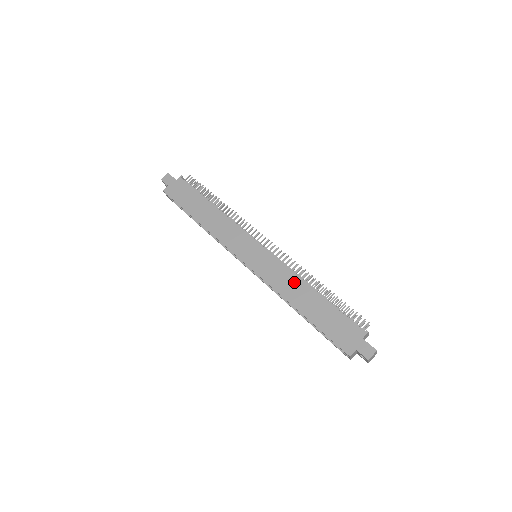
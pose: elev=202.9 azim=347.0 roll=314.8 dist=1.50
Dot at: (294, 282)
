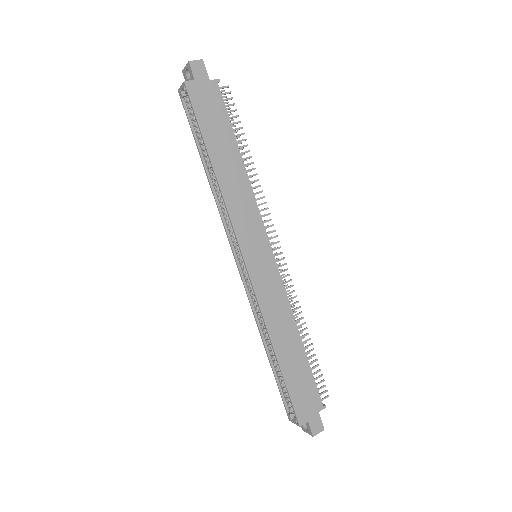
Dot at: (286, 317)
